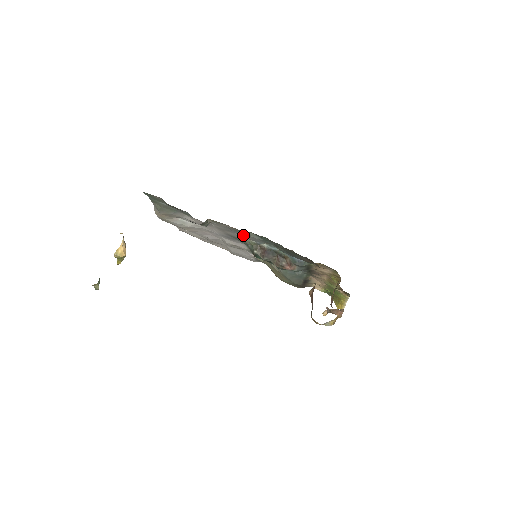
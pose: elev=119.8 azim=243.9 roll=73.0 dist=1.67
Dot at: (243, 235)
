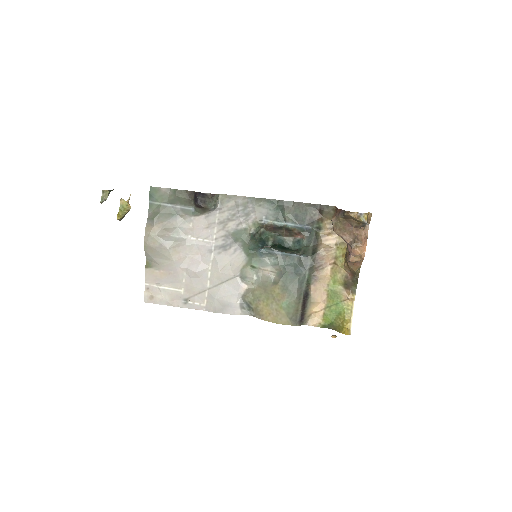
Dot at: (250, 214)
